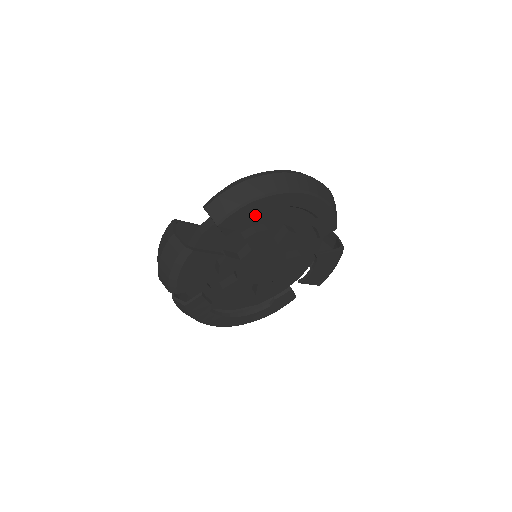
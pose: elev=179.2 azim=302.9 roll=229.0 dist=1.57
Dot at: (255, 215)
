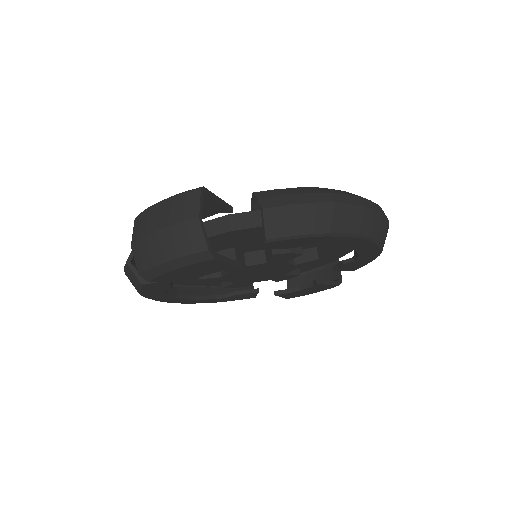
Dot at: occluded
